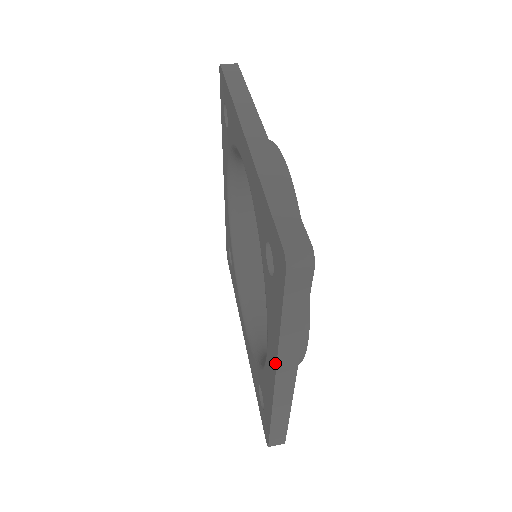
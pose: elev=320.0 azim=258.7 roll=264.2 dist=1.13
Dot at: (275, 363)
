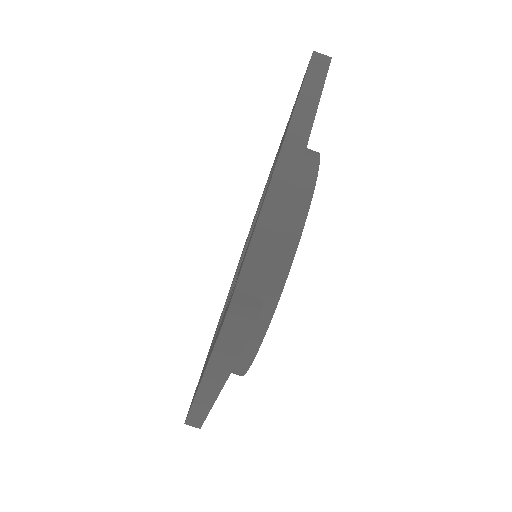
Dot at: (216, 328)
